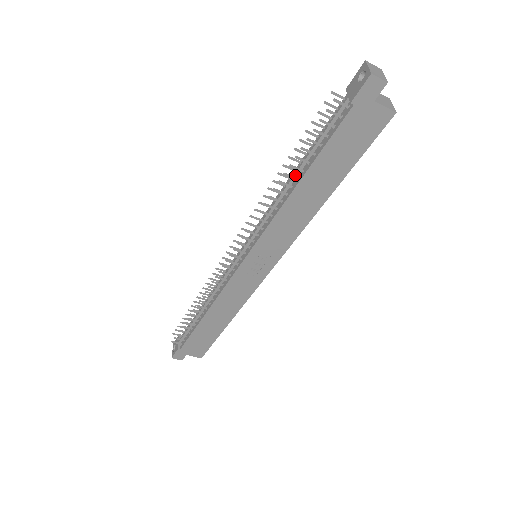
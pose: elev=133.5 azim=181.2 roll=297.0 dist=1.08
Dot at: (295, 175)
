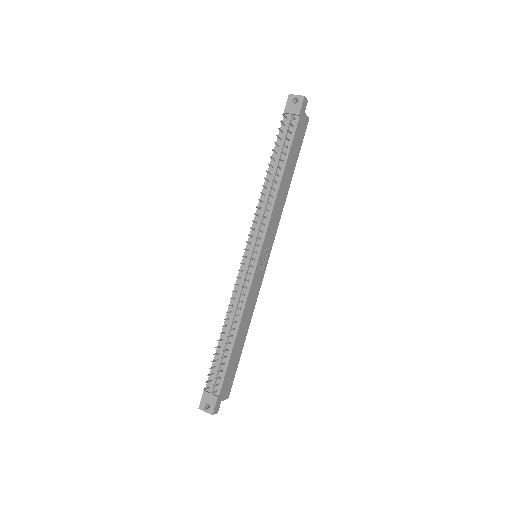
Dot at: (275, 175)
